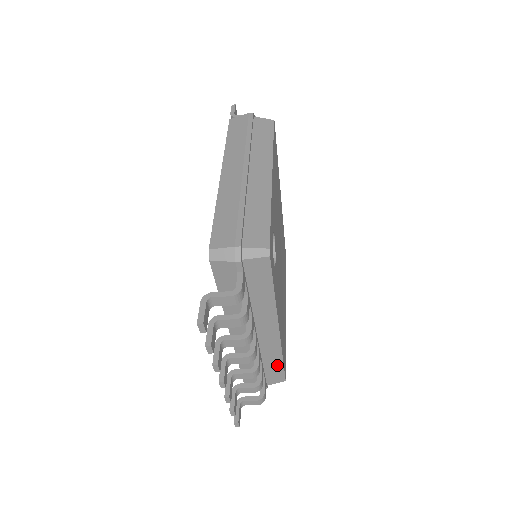
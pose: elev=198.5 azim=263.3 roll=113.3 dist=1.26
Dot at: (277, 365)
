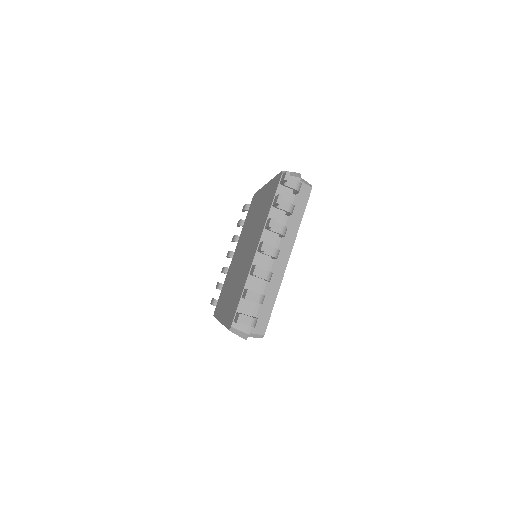
Dot at: (269, 306)
